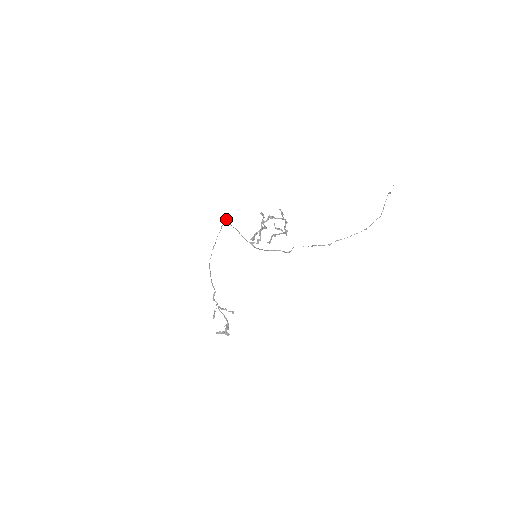
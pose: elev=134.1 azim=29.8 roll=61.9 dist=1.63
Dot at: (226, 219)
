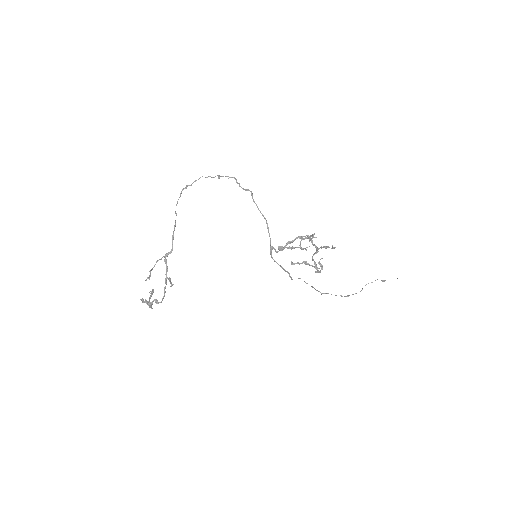
Dot at: occluded
